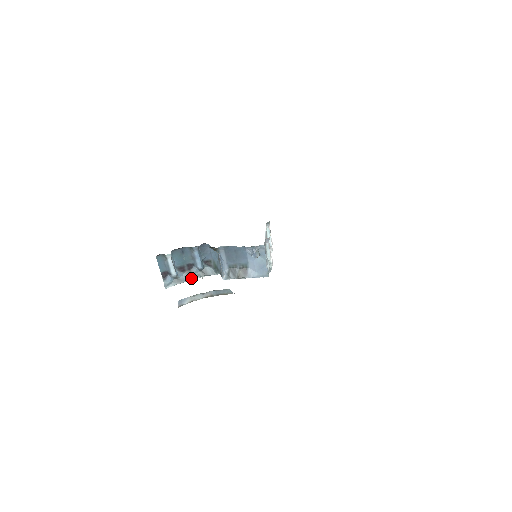
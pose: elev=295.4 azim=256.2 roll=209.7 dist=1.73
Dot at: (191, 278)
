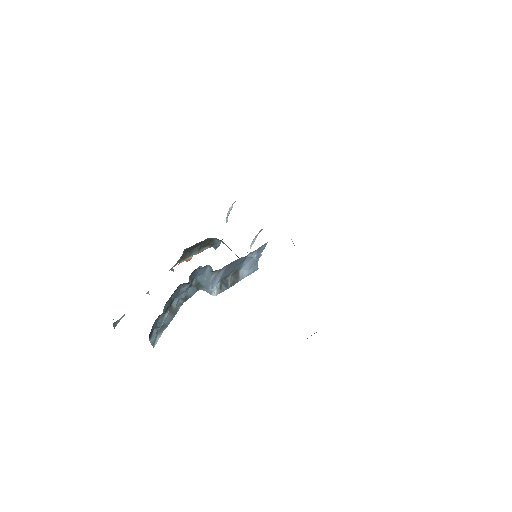
Dot at: (174, 314)
